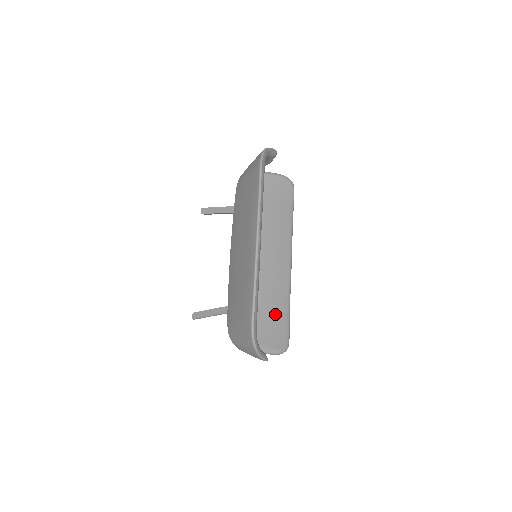
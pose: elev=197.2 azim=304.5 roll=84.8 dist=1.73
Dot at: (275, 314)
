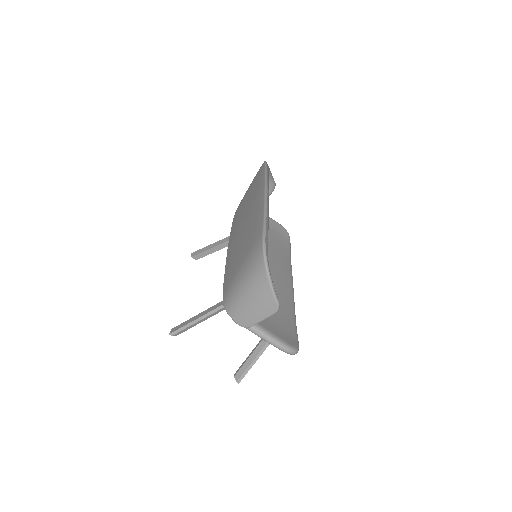
Dot at: (279, 312)
